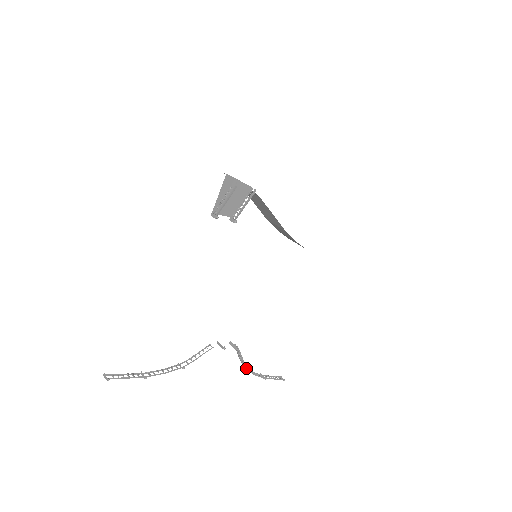
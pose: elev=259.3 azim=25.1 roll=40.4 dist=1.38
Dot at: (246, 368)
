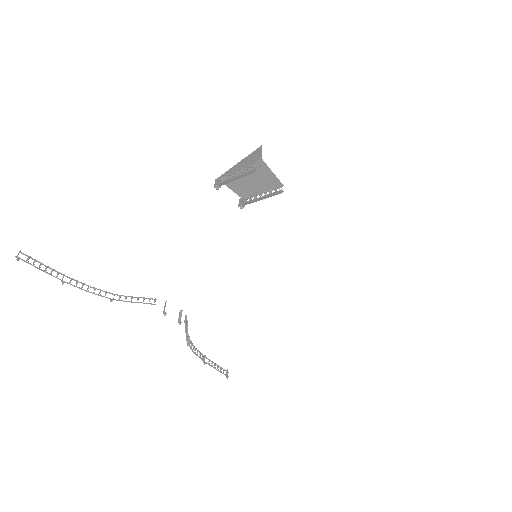
Dot at: (187, 343)
